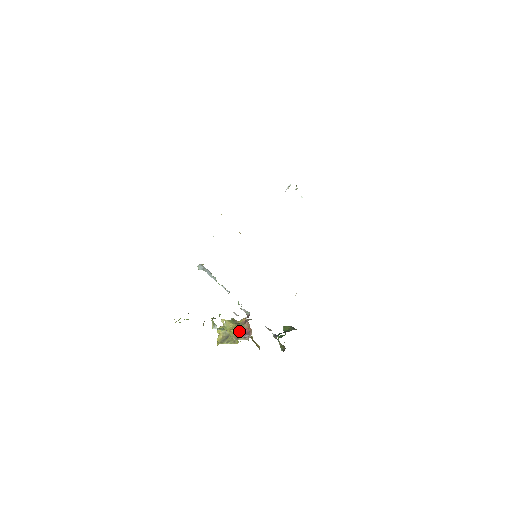
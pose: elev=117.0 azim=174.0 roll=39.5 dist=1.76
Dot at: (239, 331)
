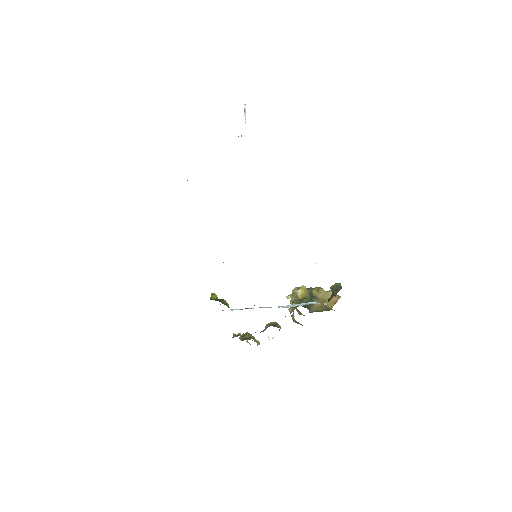
Dot at: (293, 321)
